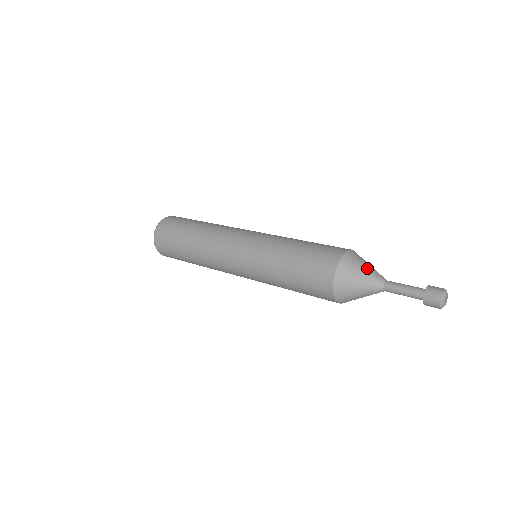
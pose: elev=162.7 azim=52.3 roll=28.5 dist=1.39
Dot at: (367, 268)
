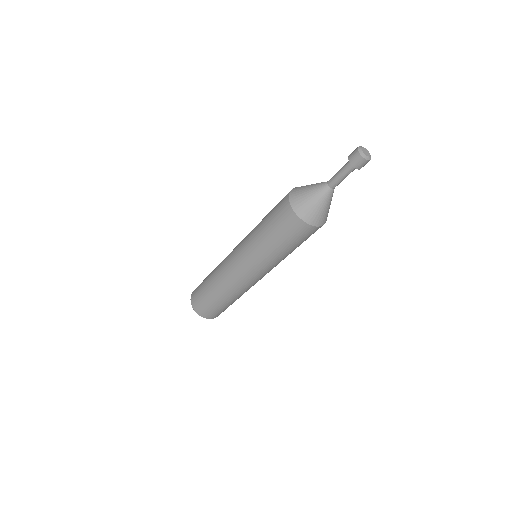
Dot at: occluded
